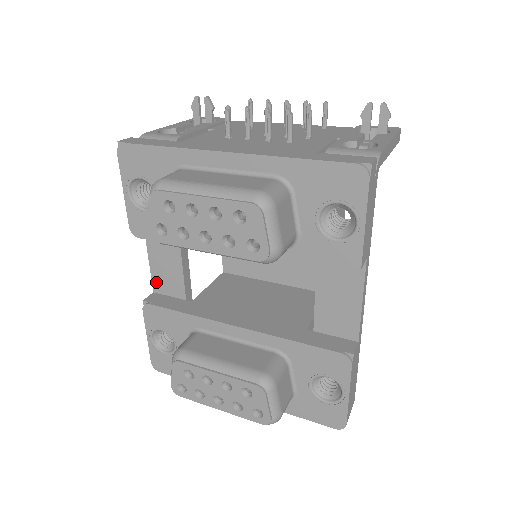
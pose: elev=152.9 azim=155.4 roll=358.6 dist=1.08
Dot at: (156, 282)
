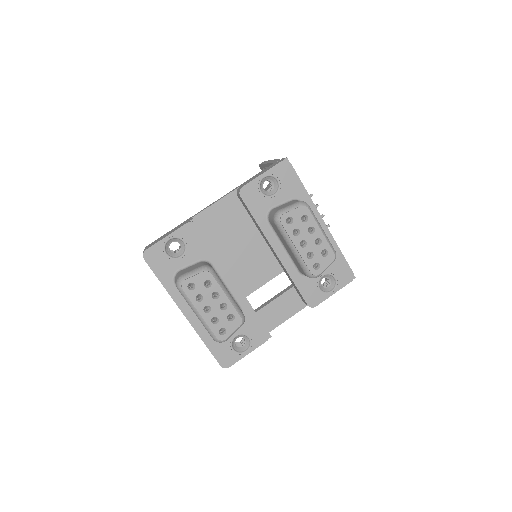
Dot at: (202, 215)
